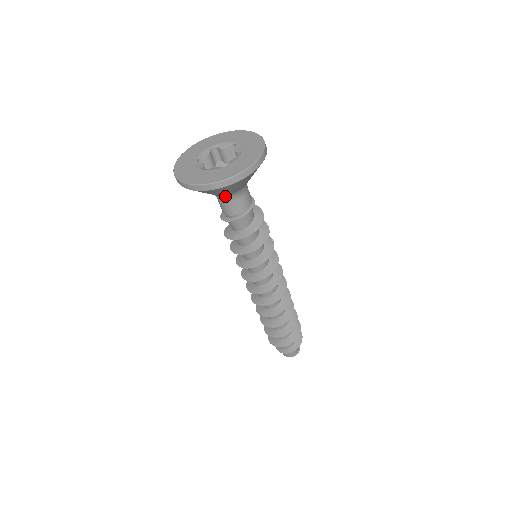
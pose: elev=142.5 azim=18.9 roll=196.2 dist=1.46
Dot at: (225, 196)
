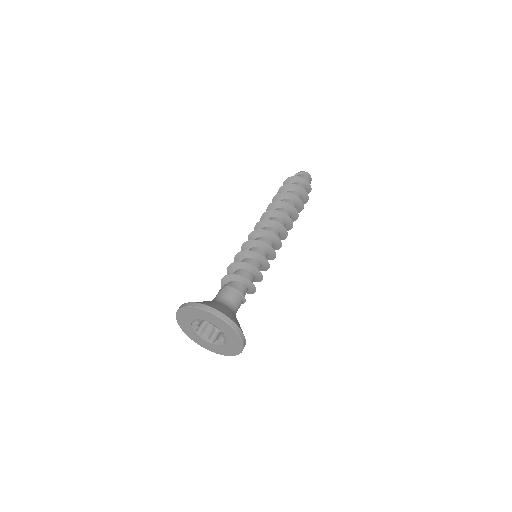
Dot at: occluded
